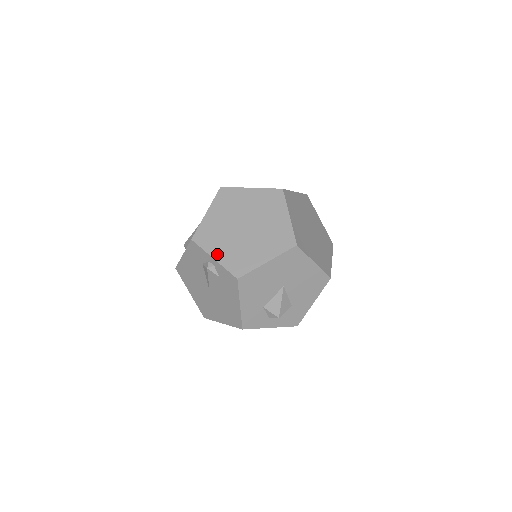
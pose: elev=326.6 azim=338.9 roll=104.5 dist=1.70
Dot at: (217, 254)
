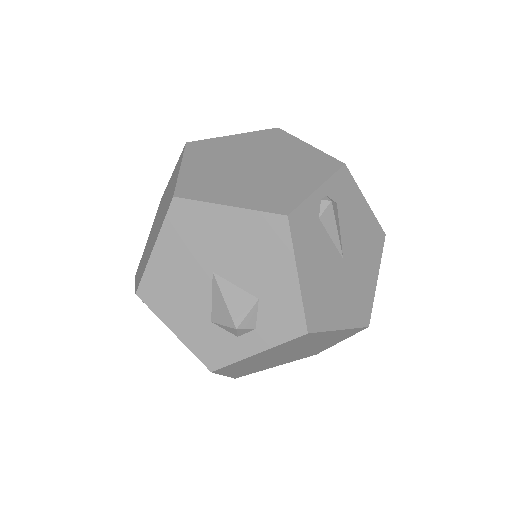
Dot at: (138, 276)
